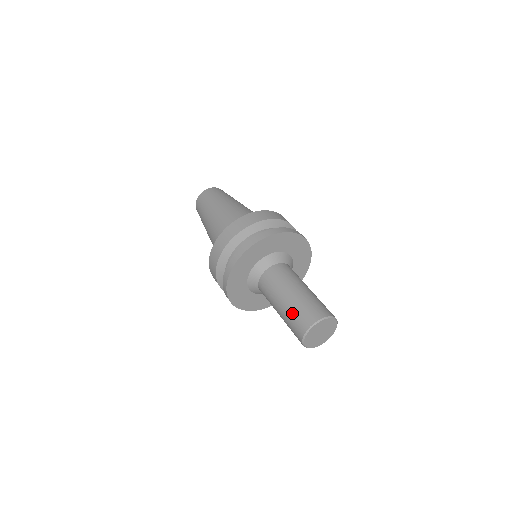
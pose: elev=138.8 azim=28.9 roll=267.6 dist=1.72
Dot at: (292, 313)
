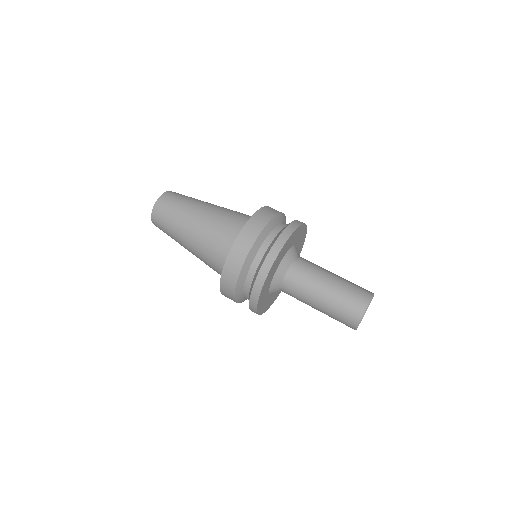
Dot at: (333, 318)
